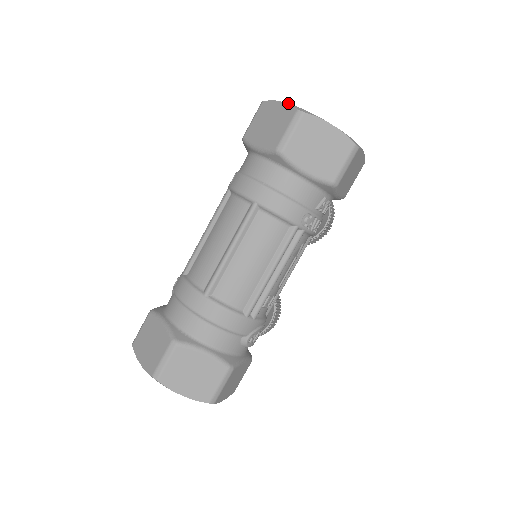
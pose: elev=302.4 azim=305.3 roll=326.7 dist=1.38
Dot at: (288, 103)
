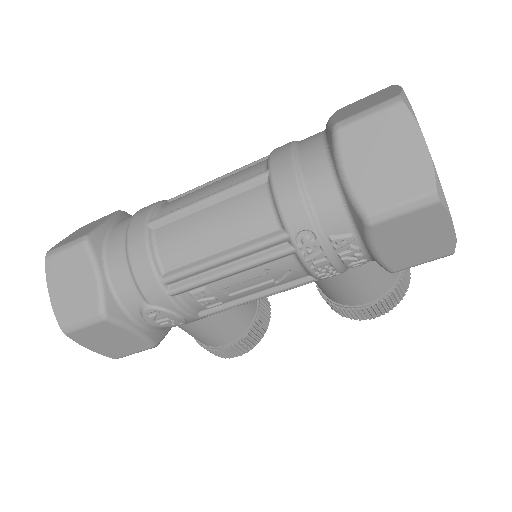
Dot at: occluded
